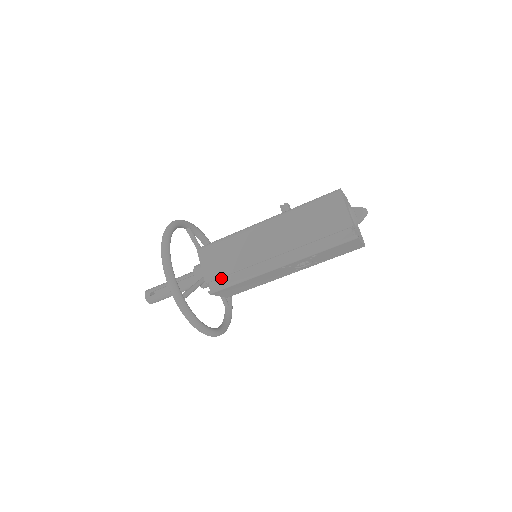
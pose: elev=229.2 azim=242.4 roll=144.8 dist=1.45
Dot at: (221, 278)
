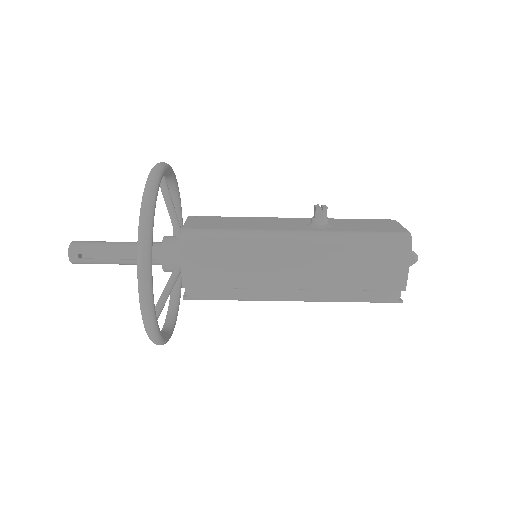
Dot at: (208, 287)
